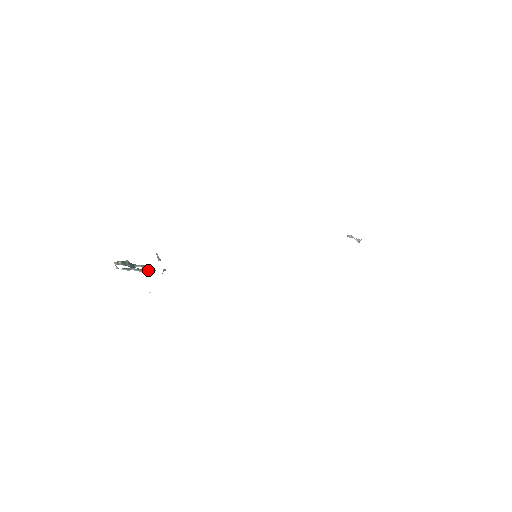
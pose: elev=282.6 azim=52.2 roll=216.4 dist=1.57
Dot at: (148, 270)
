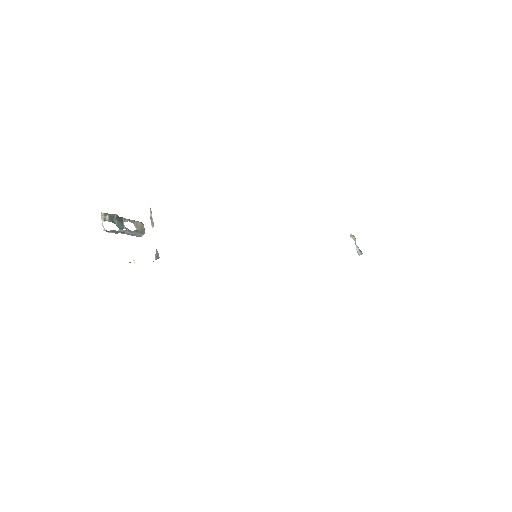
Dot at: (137, 232)
